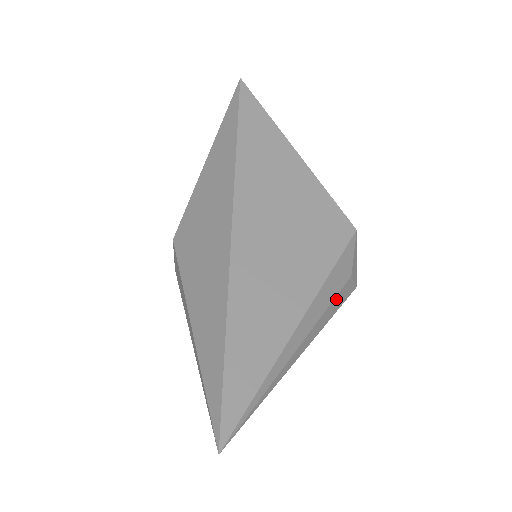
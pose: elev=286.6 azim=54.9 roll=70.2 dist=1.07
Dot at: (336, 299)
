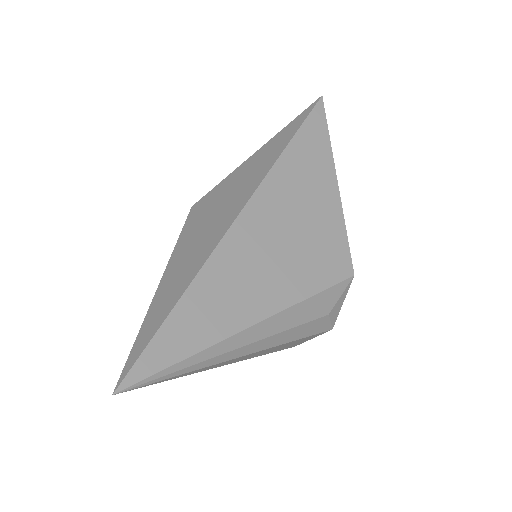
Dot at: (302, 327)
